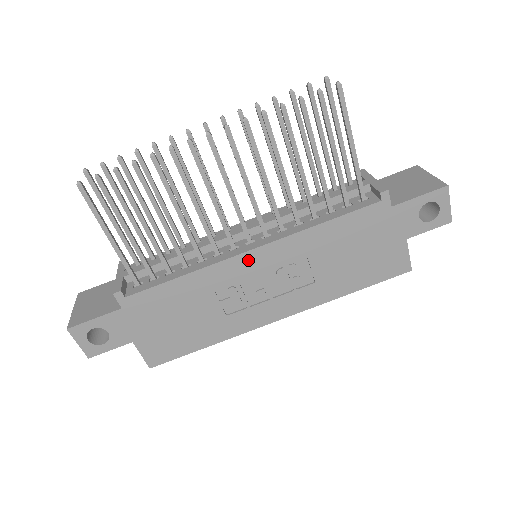
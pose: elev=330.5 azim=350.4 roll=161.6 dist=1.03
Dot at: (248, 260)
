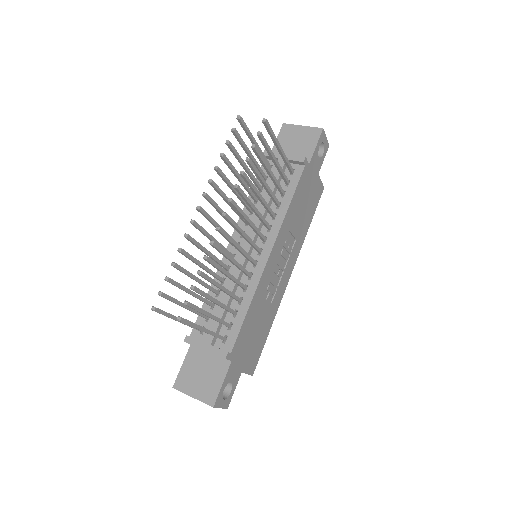
Dot at: (270, 263)
